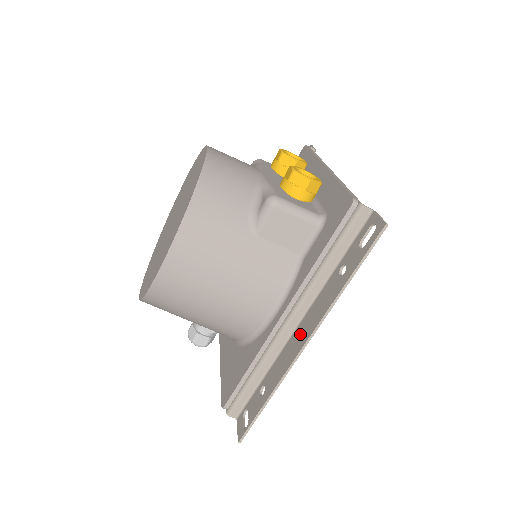
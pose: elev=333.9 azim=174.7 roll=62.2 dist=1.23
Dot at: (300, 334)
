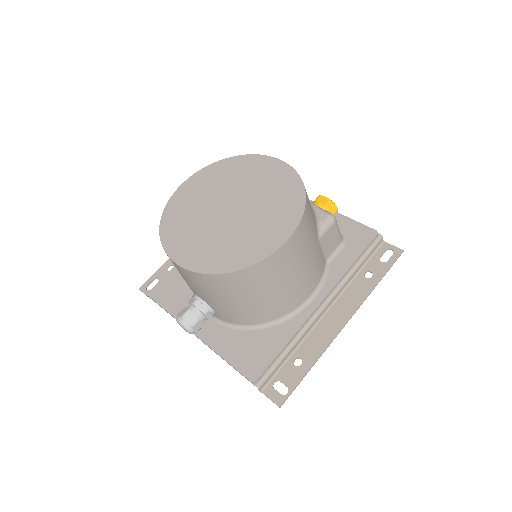
Dot at: (335, 317)
